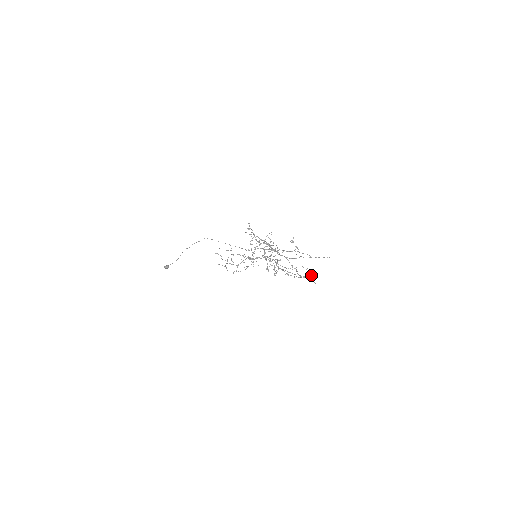
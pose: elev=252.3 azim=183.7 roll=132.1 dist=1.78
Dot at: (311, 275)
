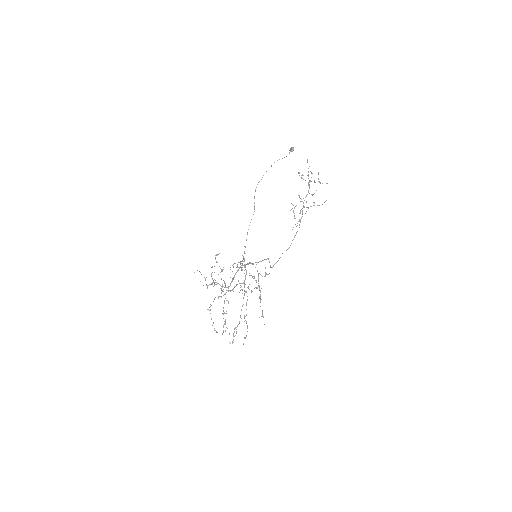
Dot at: (232, 341)
